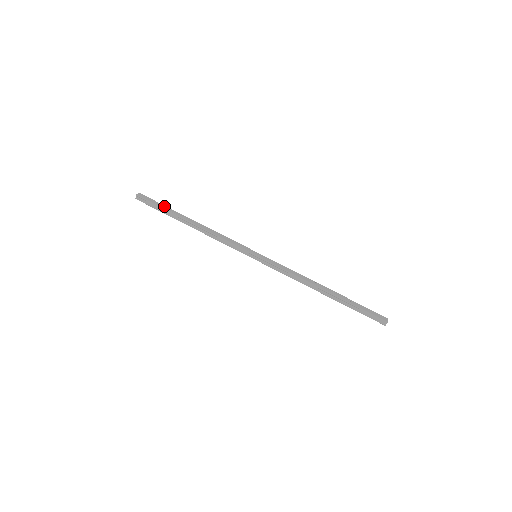
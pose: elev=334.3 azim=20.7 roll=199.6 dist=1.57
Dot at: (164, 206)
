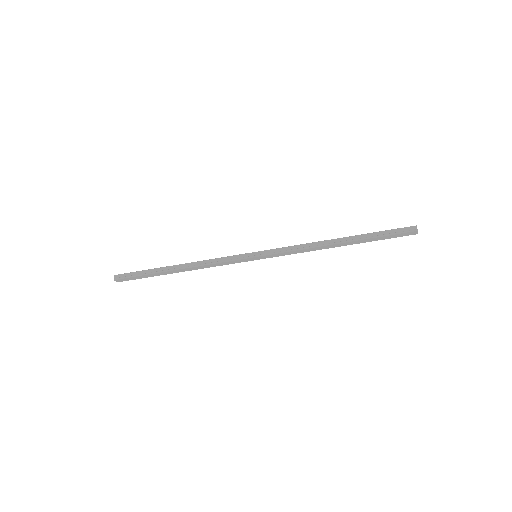
Dot at: (146, 272)
